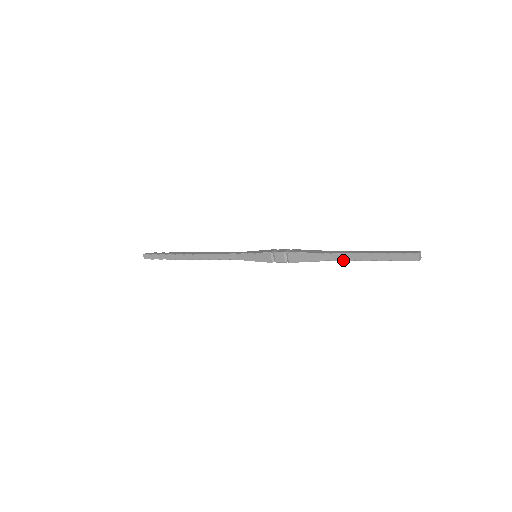
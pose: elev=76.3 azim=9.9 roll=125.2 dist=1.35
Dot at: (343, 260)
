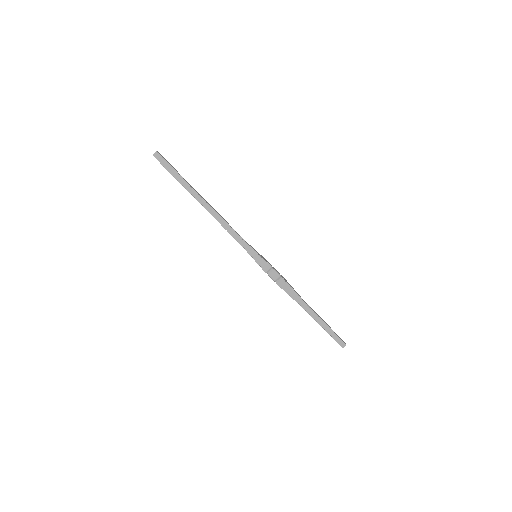
Dot at: (308, 313)
